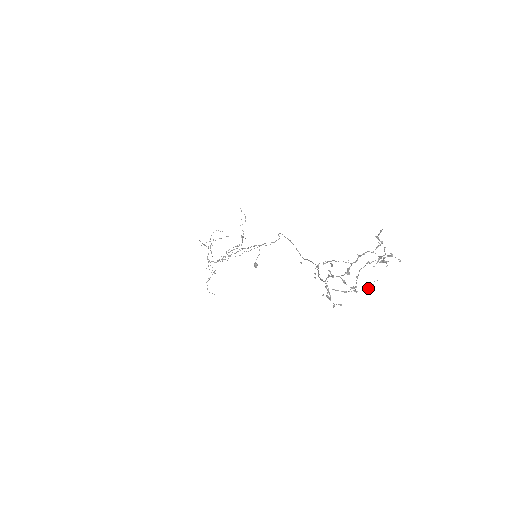
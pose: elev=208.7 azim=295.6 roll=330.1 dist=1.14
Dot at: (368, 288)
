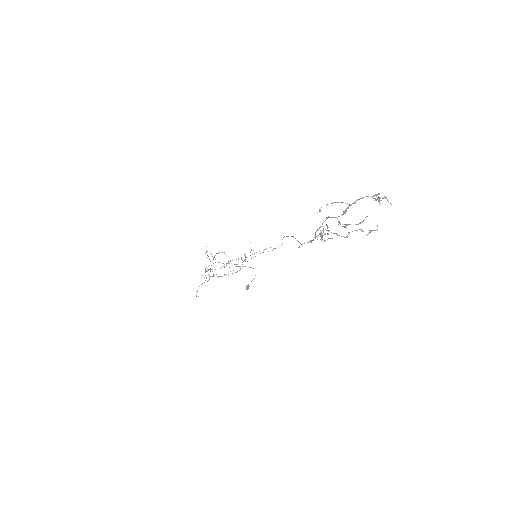
Dot at: occluded
